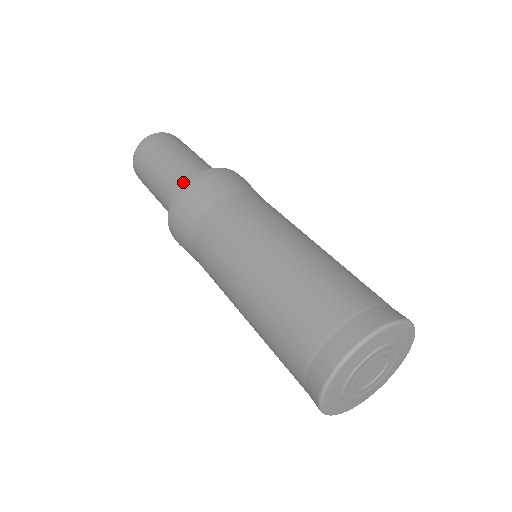
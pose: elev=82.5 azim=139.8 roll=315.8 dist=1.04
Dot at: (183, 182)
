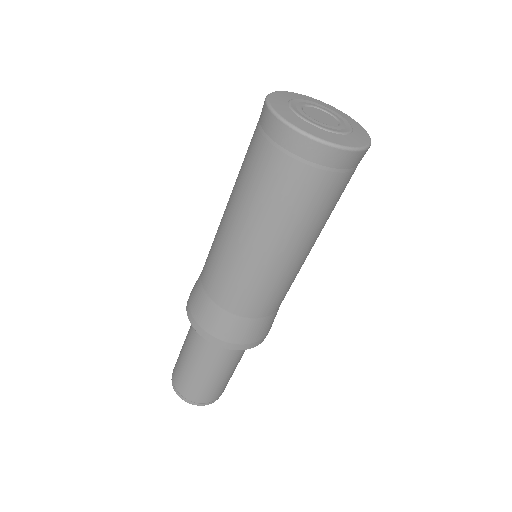
Dot at: occluded
